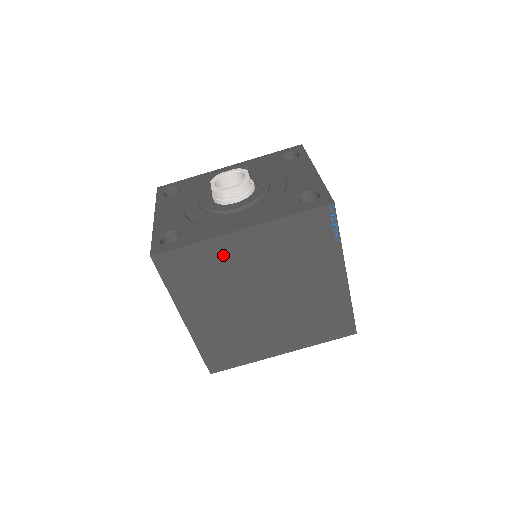
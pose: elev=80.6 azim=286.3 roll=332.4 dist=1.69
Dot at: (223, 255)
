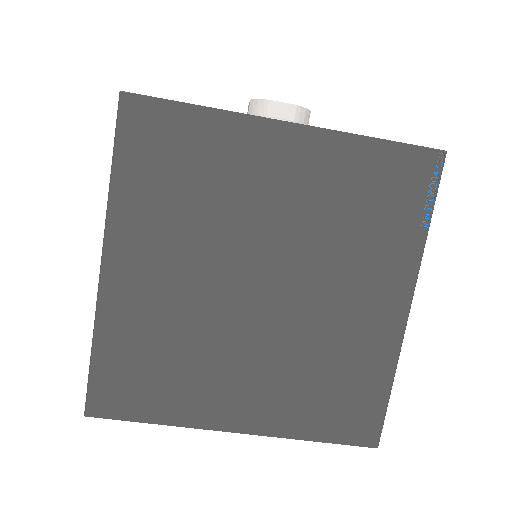
Dot at: (238, 156)
